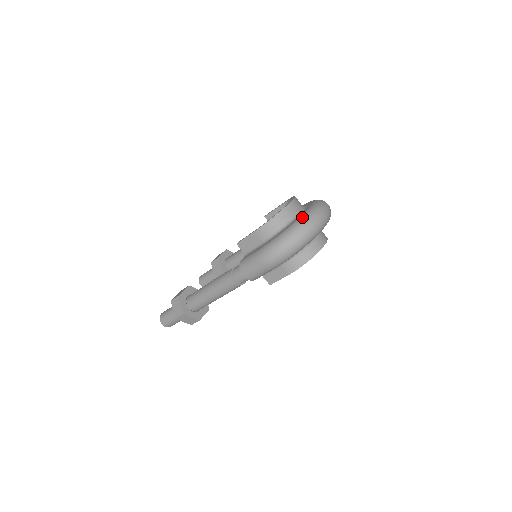
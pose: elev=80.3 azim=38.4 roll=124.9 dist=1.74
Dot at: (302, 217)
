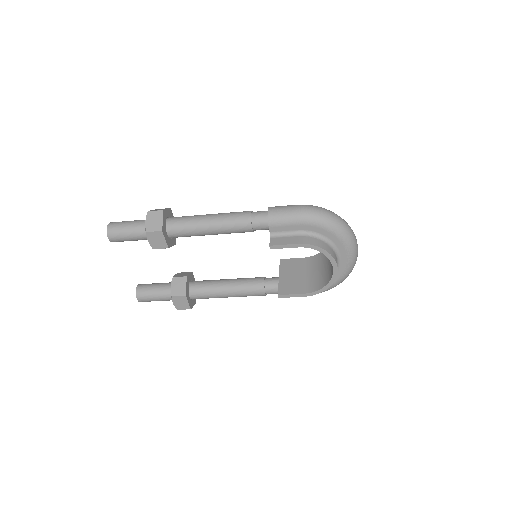
Dot at: occluded
